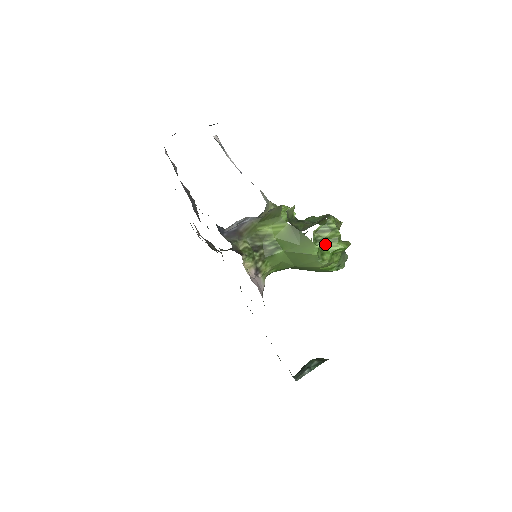
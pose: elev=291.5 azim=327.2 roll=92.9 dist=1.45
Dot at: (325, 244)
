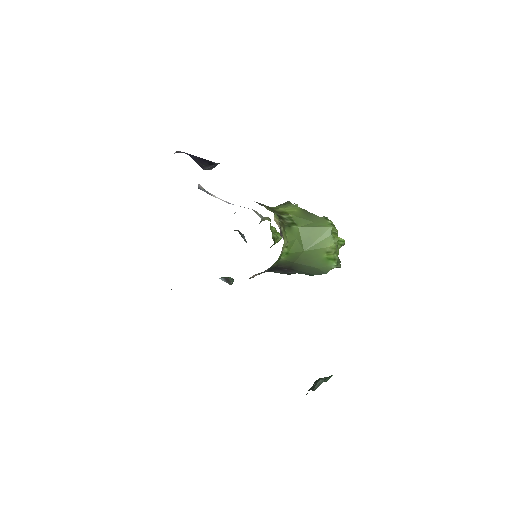
Dot at: occluded
